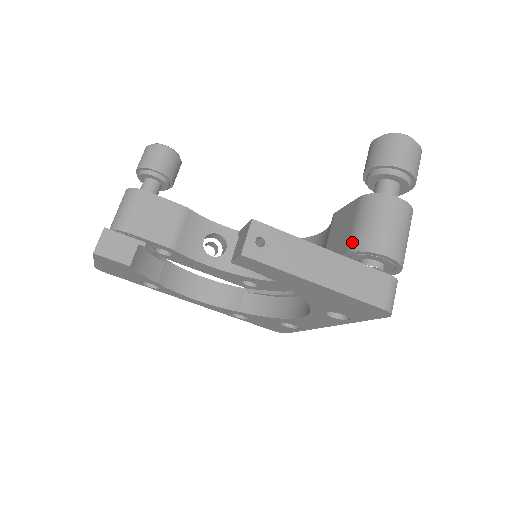
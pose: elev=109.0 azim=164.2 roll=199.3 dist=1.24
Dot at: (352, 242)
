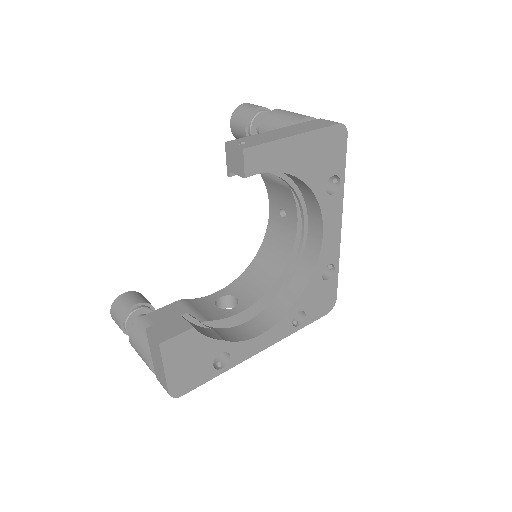
Dot at: occluded
